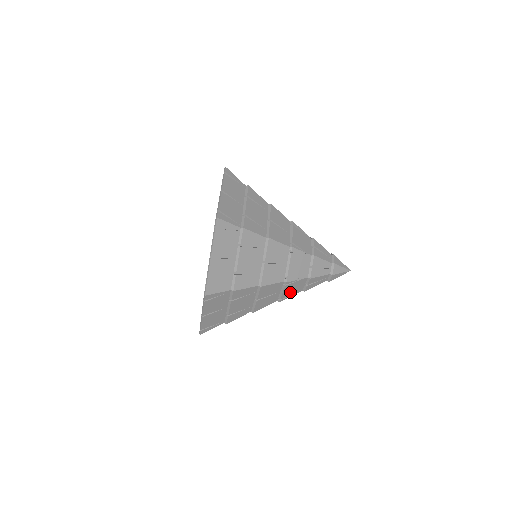
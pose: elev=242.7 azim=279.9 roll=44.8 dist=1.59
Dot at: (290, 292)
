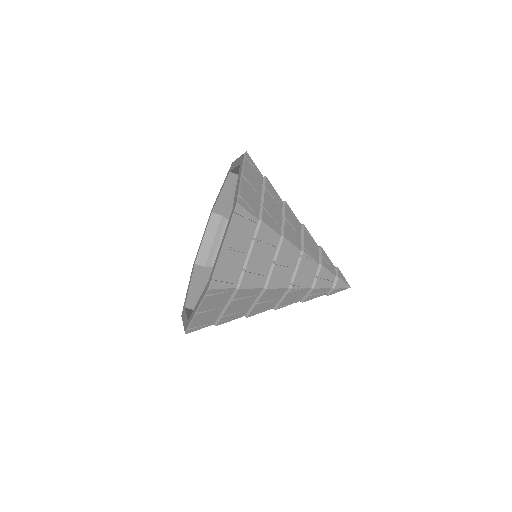
Dot at: (289, 300)
